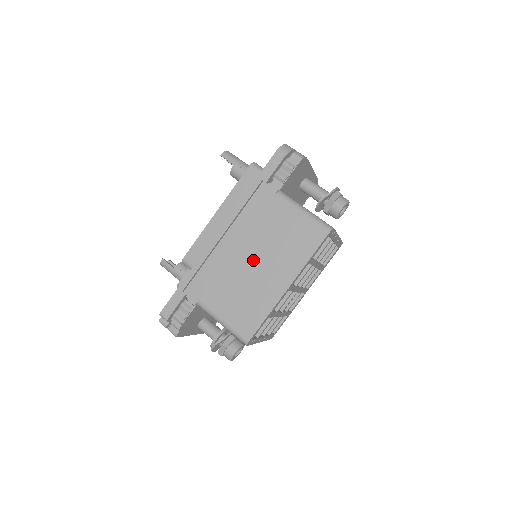
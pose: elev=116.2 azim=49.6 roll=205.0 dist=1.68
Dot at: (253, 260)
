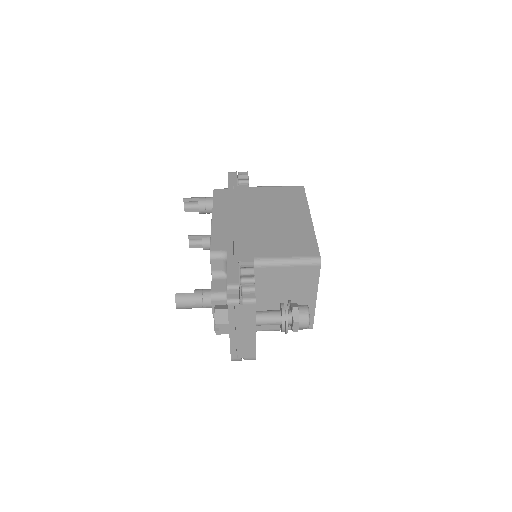
Dot at: (271, 218)
